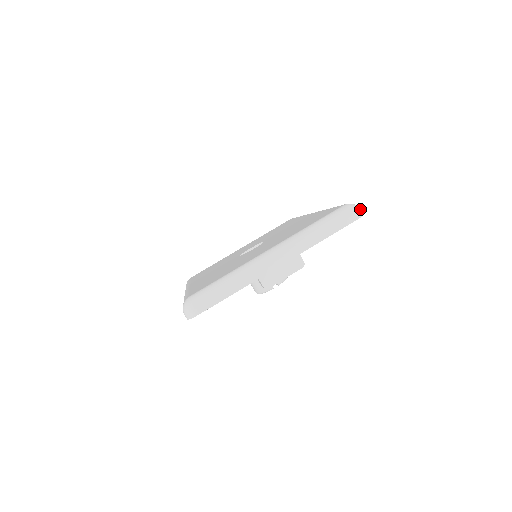
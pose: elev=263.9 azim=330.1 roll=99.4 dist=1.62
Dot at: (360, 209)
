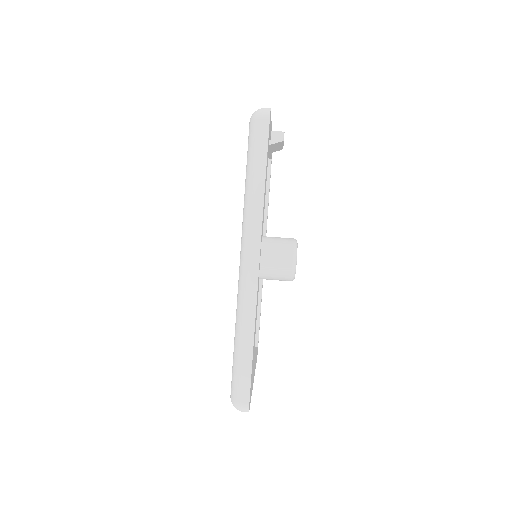
Dot at: occluded
